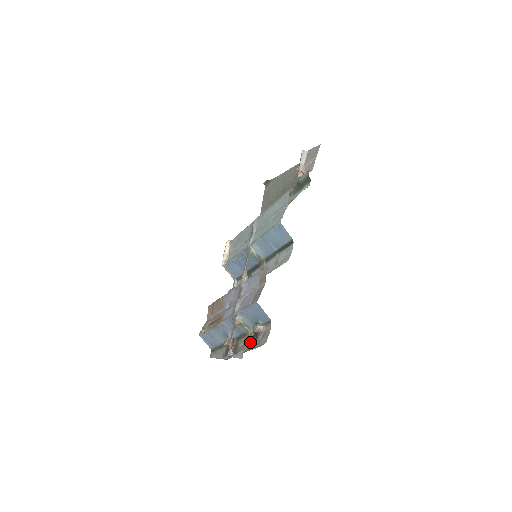
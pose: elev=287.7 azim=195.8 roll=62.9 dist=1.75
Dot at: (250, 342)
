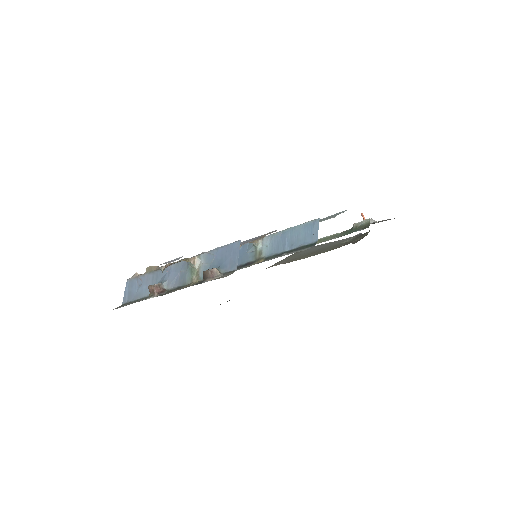
Dot at: occluded
